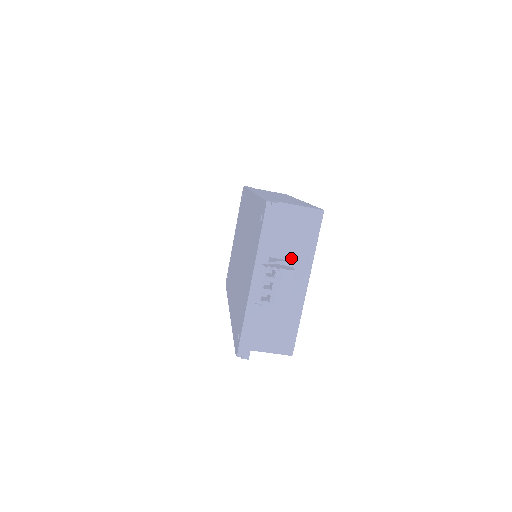
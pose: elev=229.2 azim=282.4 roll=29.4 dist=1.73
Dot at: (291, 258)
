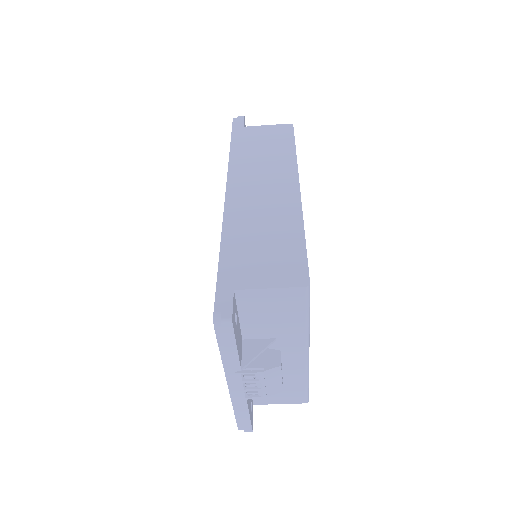
Dot at: (277, 336)
